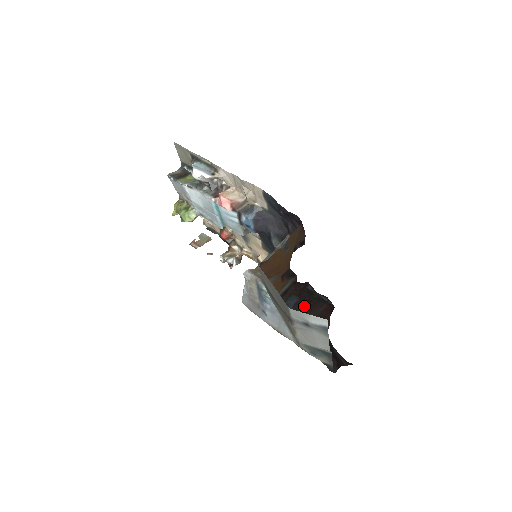
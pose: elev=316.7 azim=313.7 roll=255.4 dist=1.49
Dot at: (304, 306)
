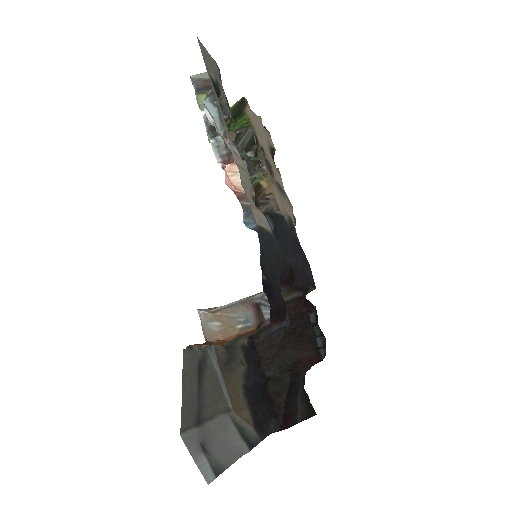
Dot at: (290, 336)
